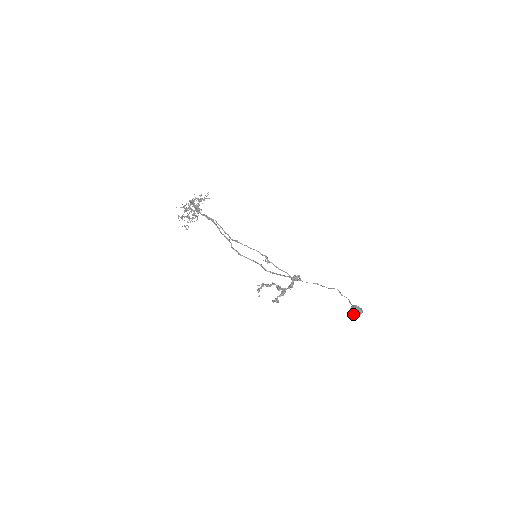
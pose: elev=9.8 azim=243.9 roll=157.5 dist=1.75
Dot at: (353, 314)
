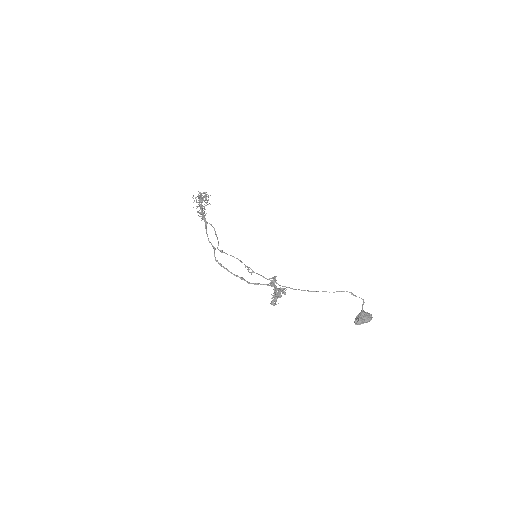
Dot at: (355, 324)
